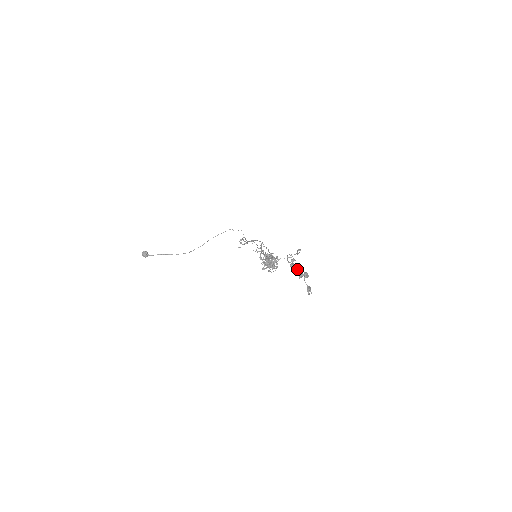
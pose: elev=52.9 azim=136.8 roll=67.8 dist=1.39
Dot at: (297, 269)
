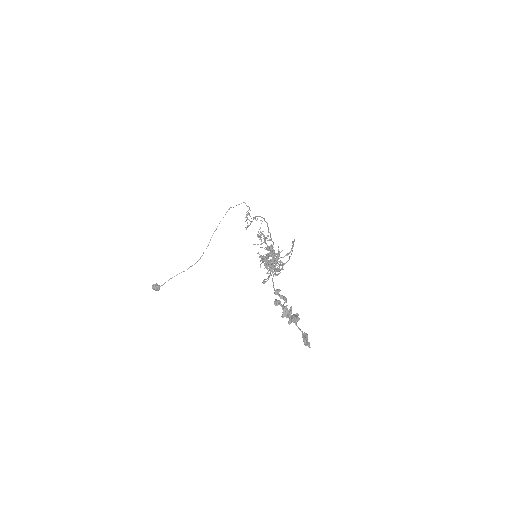
Dot at: (283, 310)
